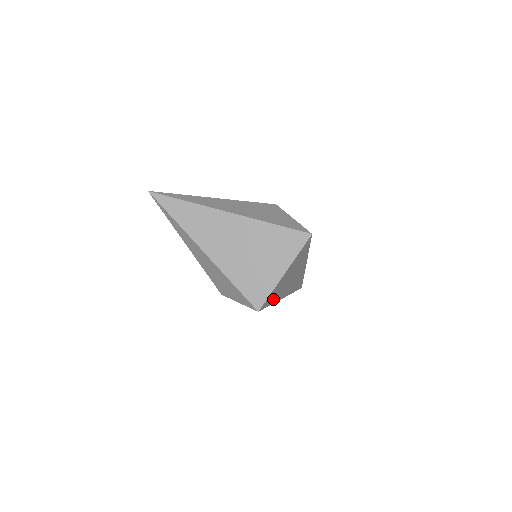
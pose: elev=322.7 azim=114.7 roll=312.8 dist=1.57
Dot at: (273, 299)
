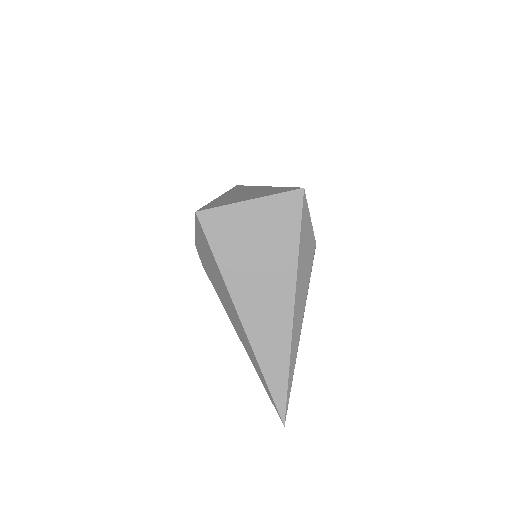
Dot at: (222, 250)
